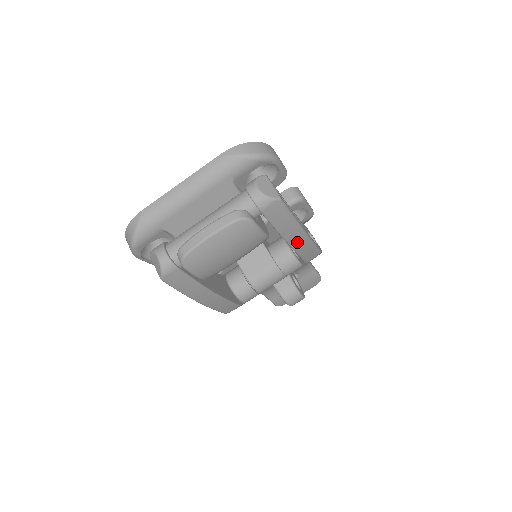
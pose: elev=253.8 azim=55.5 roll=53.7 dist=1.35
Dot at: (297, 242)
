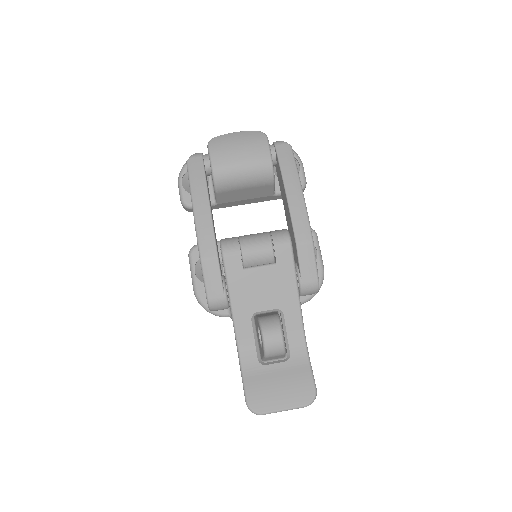
Dot at: (293, 194)
